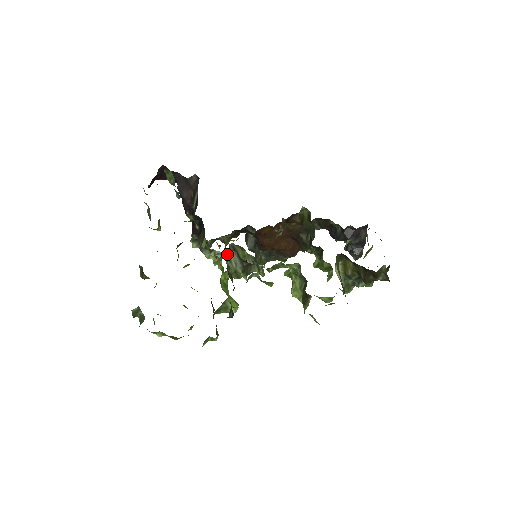
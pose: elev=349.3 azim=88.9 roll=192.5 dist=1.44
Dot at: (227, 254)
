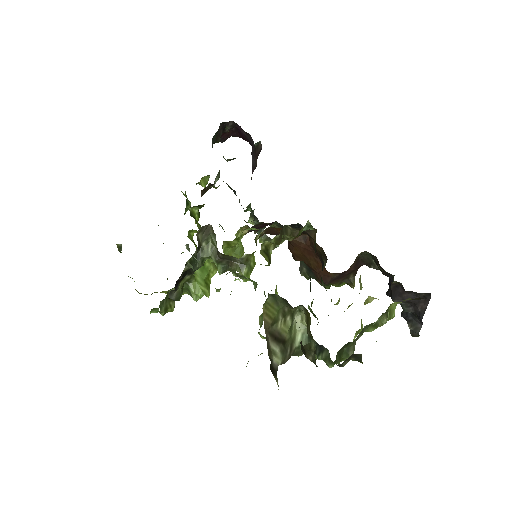
Dot at: (277, 246)
